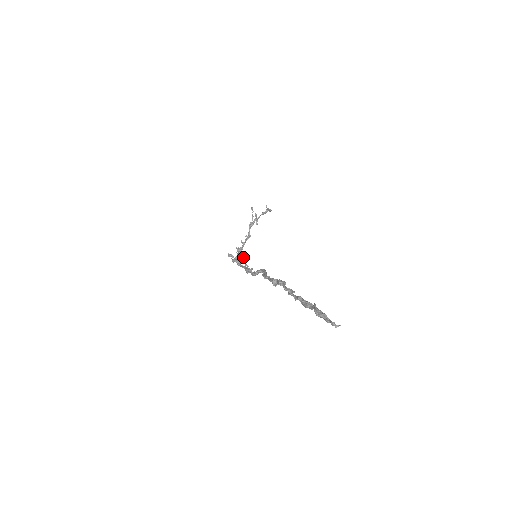
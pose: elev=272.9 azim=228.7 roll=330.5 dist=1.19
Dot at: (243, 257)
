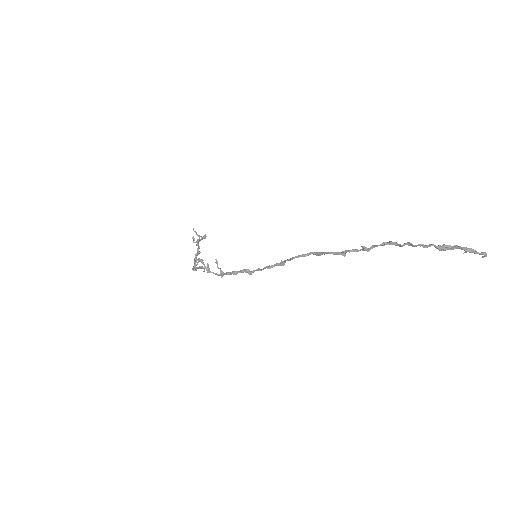
Dot at: (217, 263)
